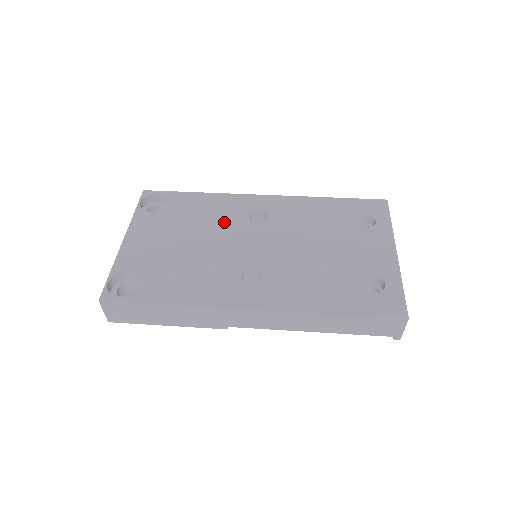
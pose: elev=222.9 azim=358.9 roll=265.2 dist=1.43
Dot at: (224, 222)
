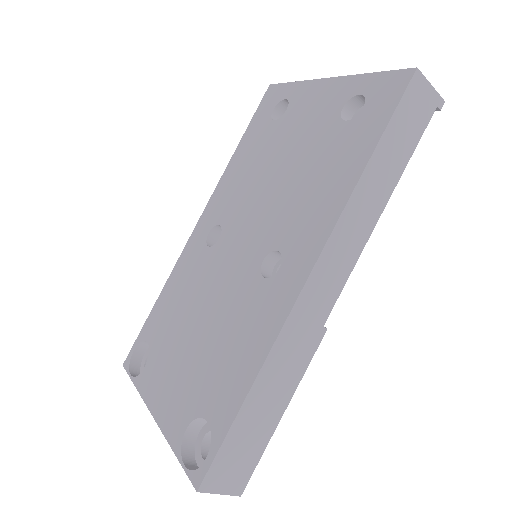
Dot at: (198, 279)
